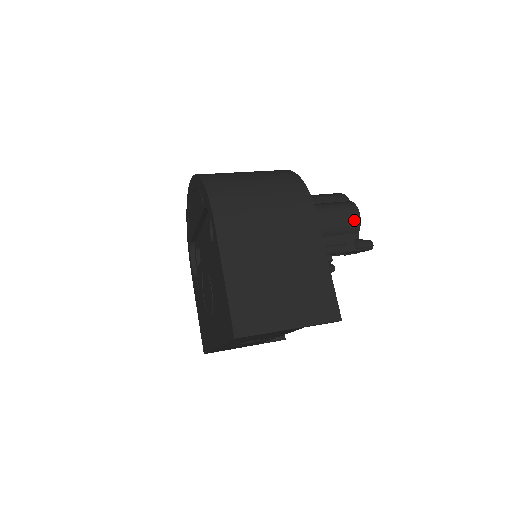
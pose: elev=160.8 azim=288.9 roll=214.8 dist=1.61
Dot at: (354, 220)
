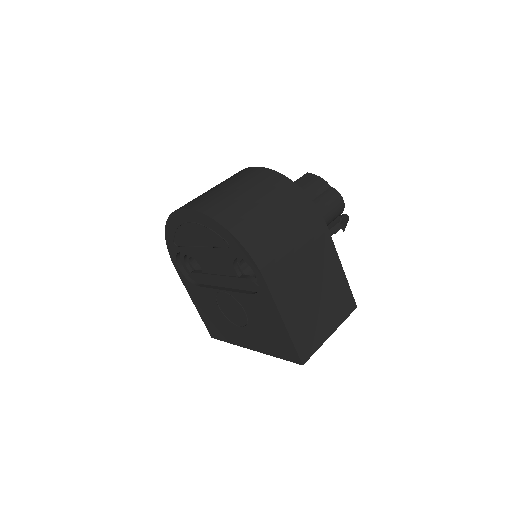
Dot at: (341, 208)
